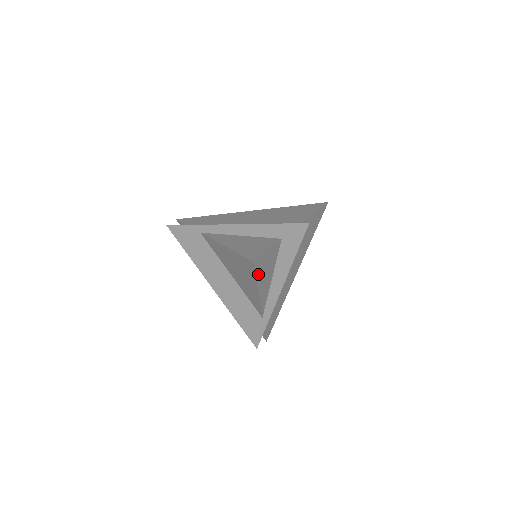
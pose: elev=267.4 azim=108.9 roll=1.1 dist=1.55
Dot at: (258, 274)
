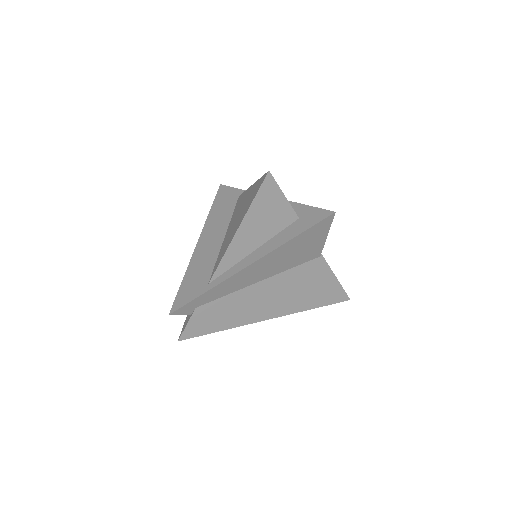
Dot at: (257, 203)
